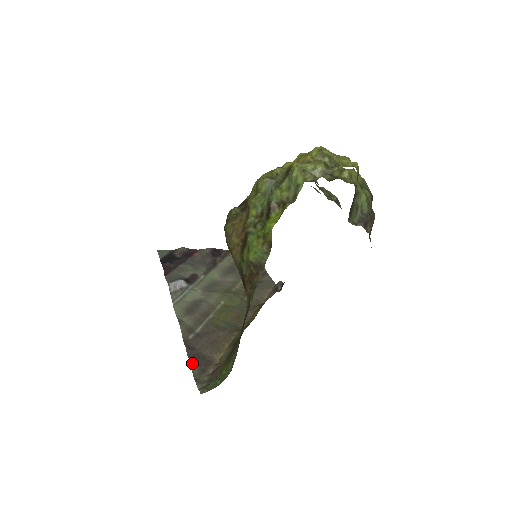
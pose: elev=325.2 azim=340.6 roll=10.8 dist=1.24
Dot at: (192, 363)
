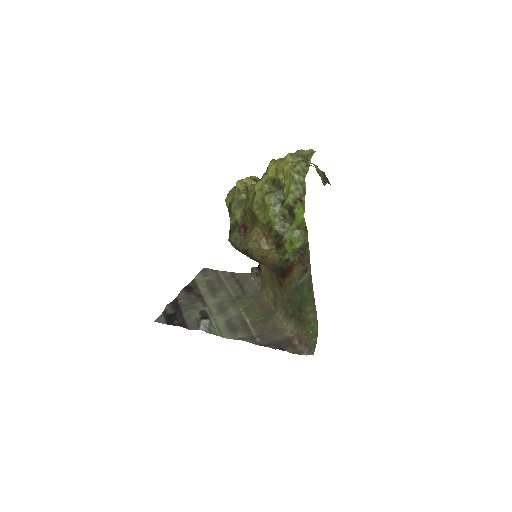
Dot at: (282, 349)
